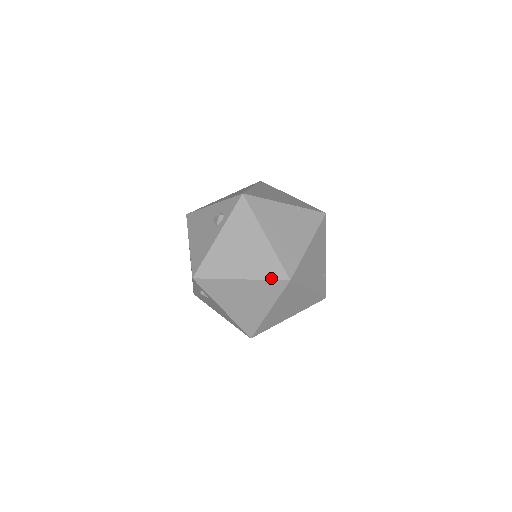
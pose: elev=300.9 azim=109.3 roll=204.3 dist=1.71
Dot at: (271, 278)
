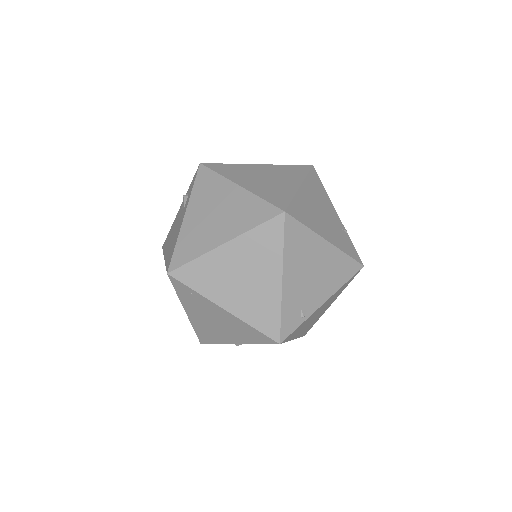
Dot at: (268, 200)
